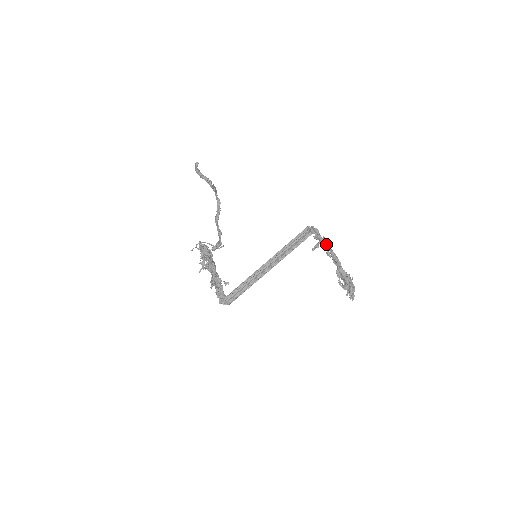
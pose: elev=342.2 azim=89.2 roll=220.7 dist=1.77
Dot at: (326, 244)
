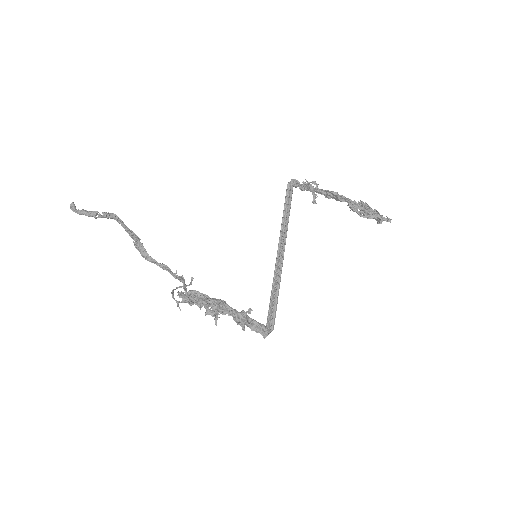
Dot at: (315, 189)
